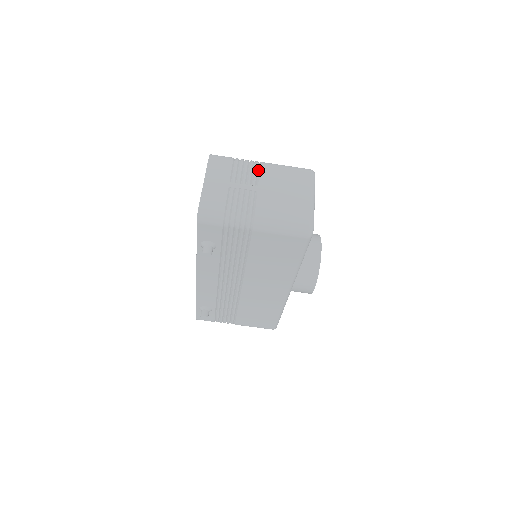
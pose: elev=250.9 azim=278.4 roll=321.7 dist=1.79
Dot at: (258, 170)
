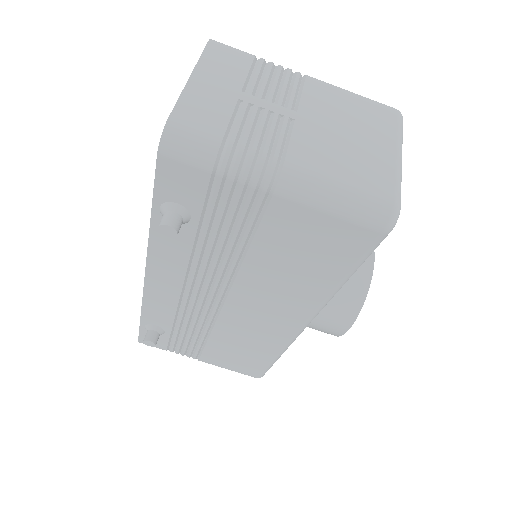
Dot at: (300, 85)
